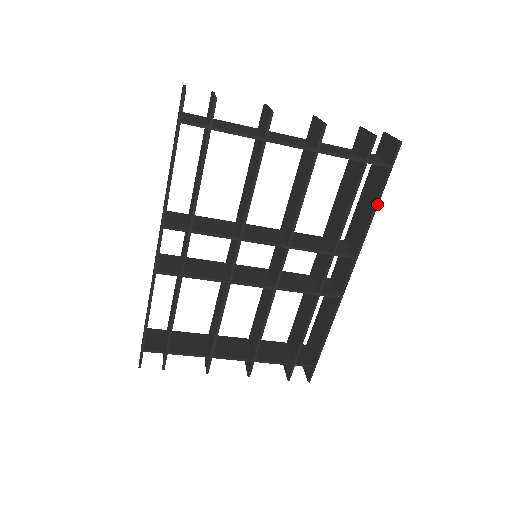
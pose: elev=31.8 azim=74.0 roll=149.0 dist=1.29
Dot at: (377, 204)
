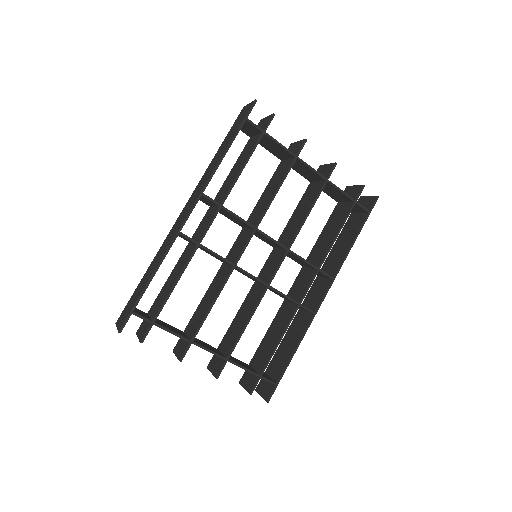
Dot at: (356, 238)
